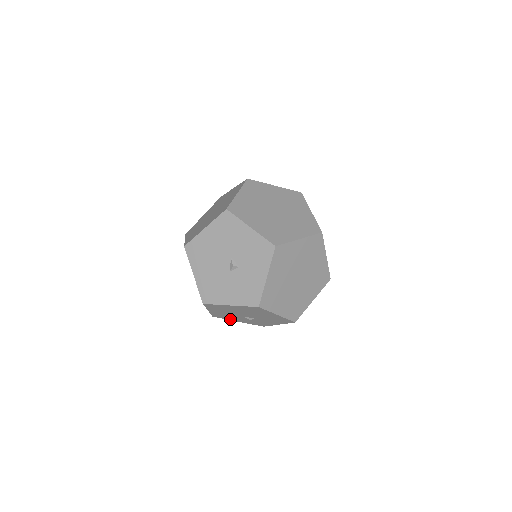
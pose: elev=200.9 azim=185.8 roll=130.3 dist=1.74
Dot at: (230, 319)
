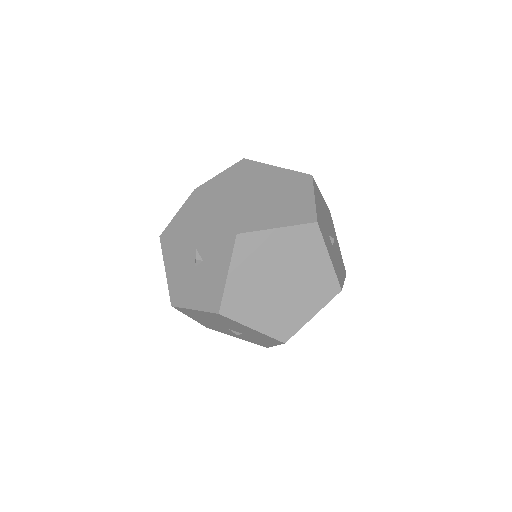
Dot at: (225, 333)
